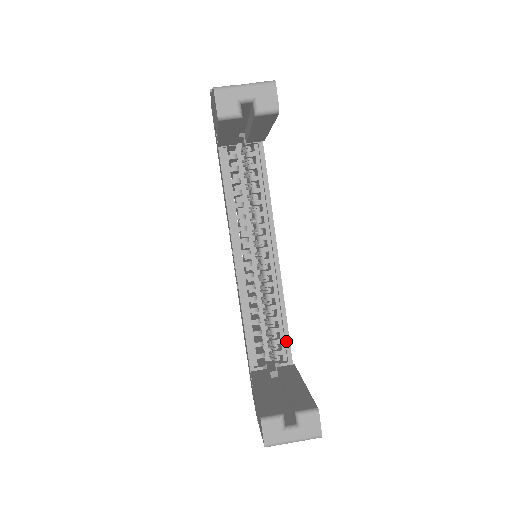
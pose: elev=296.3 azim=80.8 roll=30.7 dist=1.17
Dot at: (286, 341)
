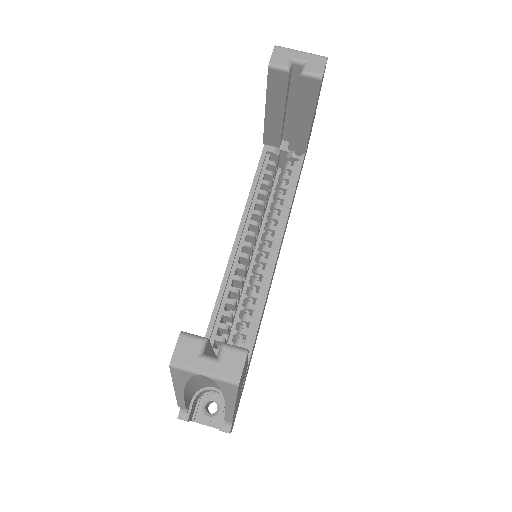
Dot at: (249, 345)
